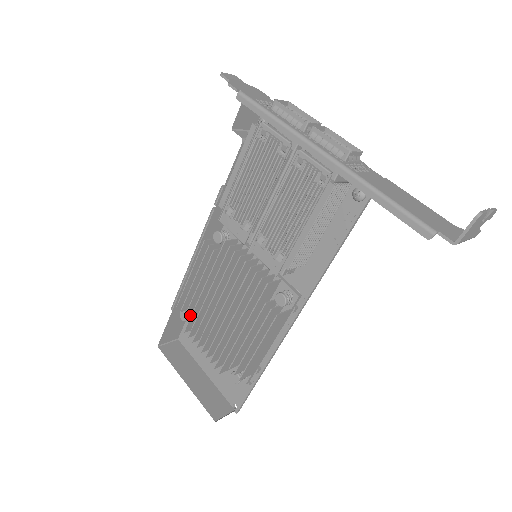
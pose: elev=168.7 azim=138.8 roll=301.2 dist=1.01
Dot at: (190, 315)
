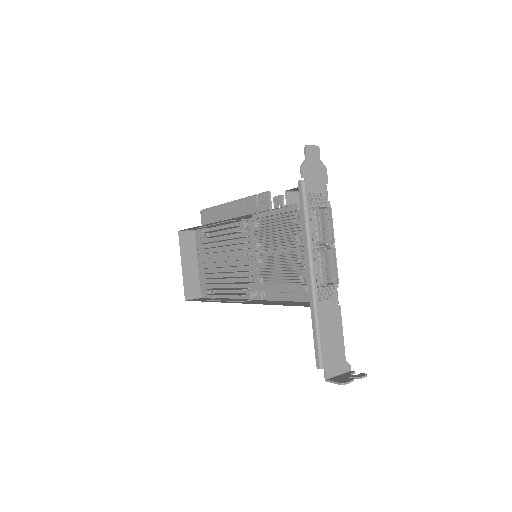
Dot at: (206, 235)
